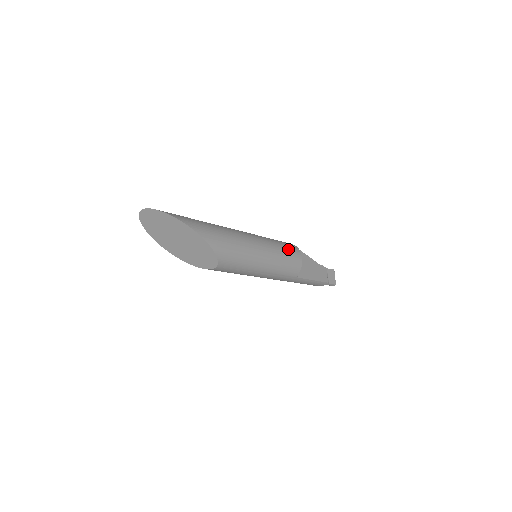
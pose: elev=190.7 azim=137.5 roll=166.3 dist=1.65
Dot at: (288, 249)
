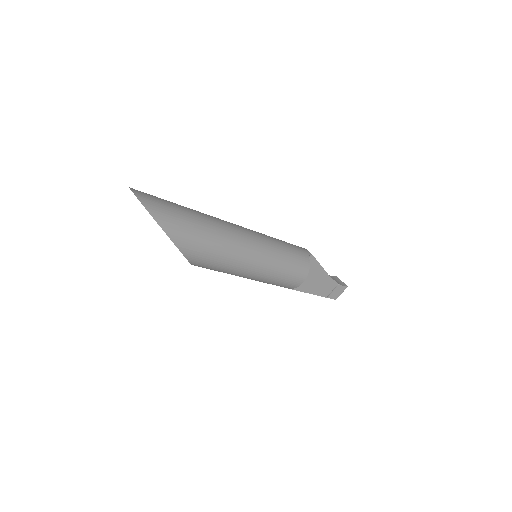
Dot at: (292, 271)
